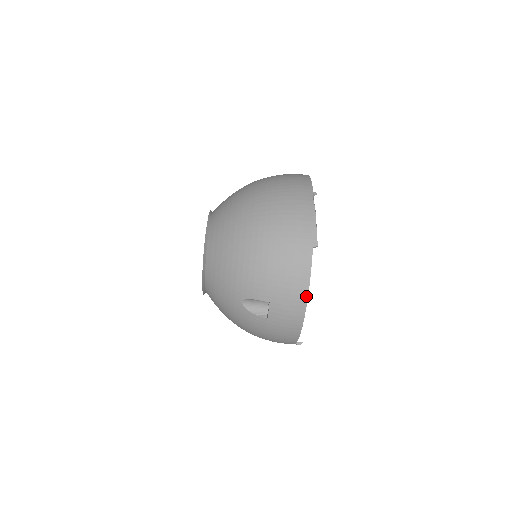
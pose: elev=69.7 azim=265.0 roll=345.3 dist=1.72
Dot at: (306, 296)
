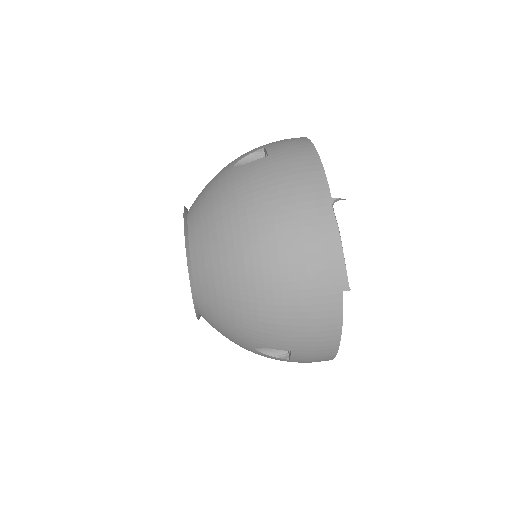
Dot at: (302, 137)
